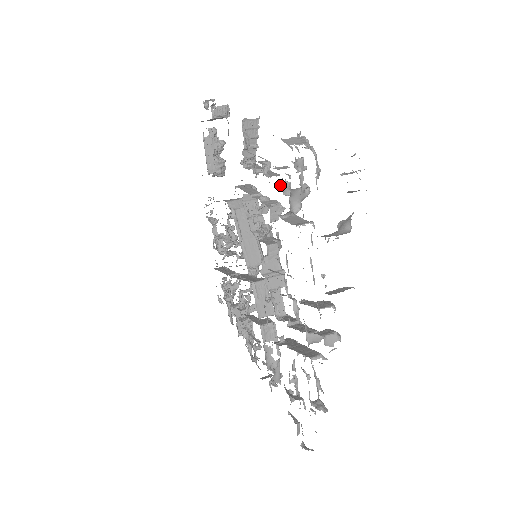
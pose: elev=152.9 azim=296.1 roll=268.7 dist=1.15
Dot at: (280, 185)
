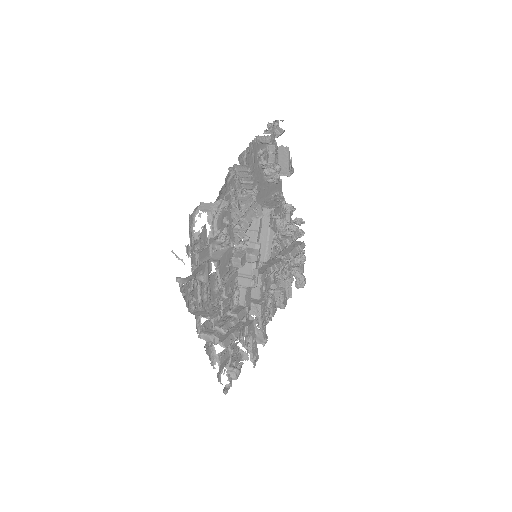
Dot at: occluded
